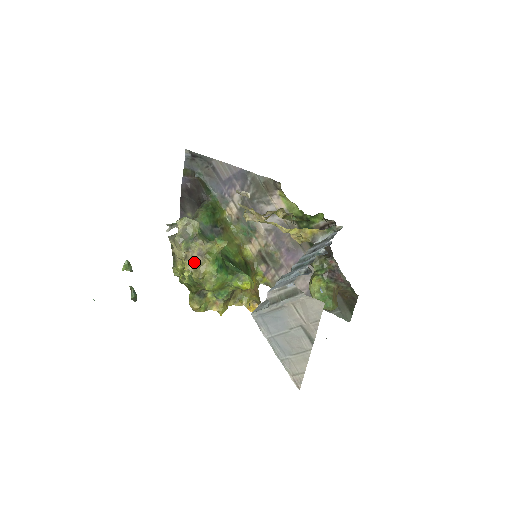
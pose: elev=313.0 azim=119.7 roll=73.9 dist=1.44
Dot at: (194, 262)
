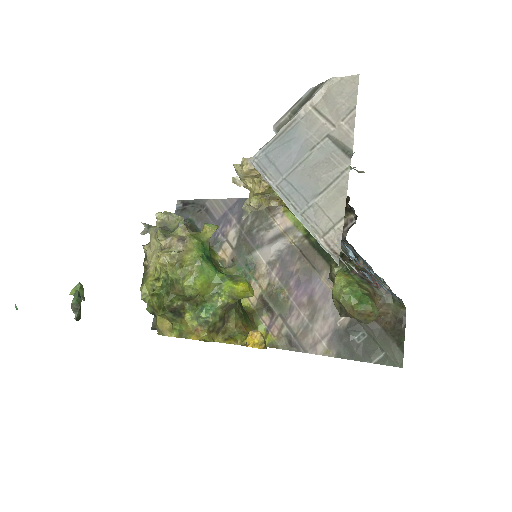
Dot at: (172, 251)
